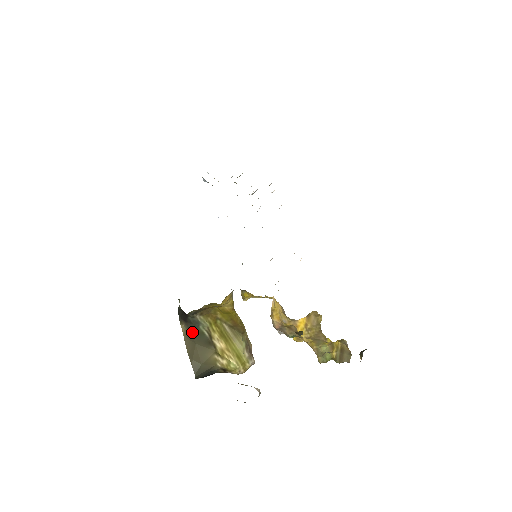
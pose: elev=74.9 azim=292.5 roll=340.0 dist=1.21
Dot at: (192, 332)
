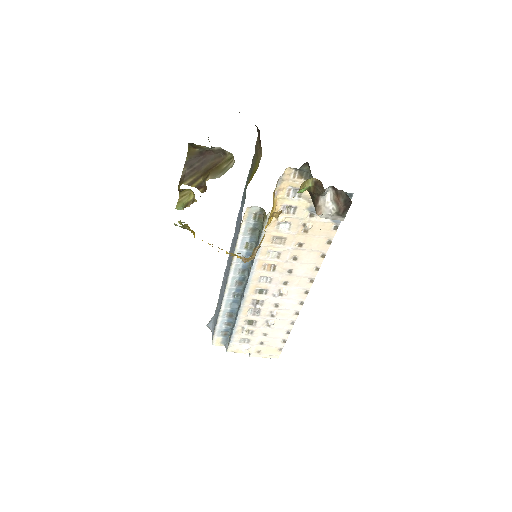
Dot at: occluded
